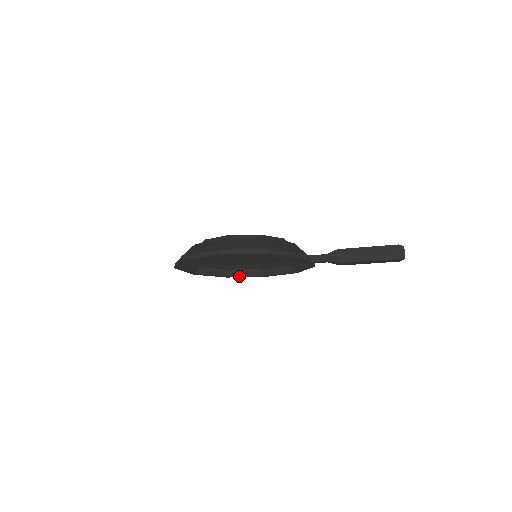
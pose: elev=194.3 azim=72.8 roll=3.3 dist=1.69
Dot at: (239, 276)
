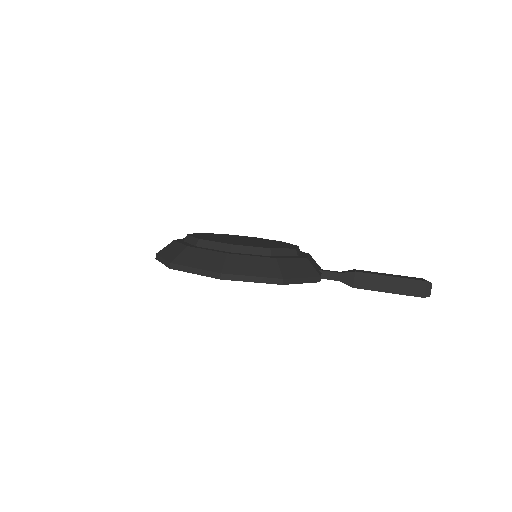
Dot at: occluded
